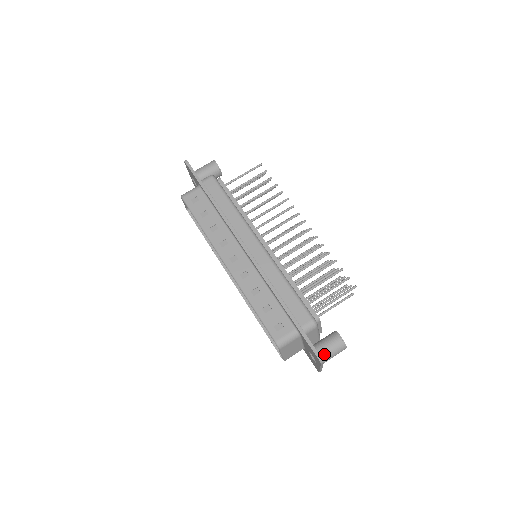
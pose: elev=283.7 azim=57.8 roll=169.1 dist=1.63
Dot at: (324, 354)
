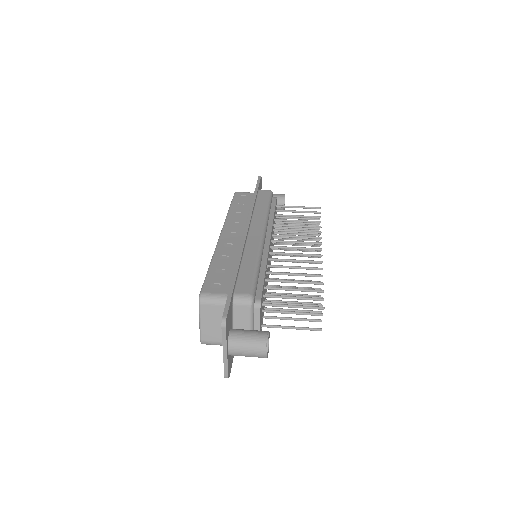
Dot at: (237, 337)
